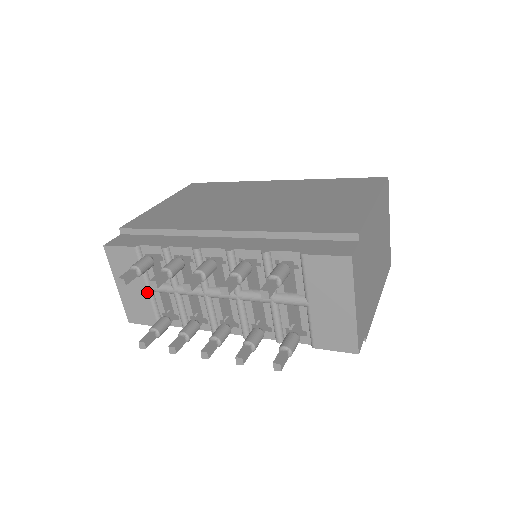
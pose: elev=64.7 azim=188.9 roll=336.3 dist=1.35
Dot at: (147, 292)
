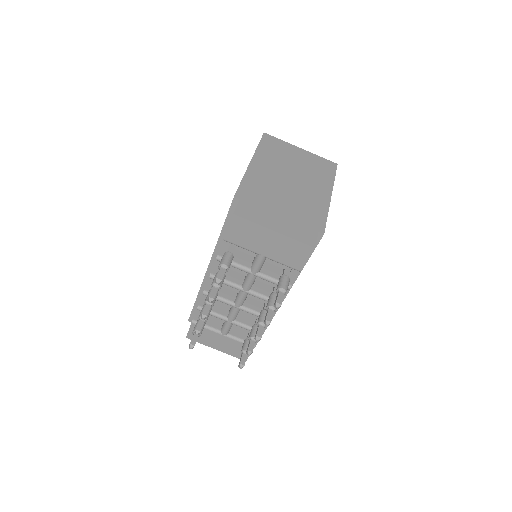
Dot at: (226, 337)
